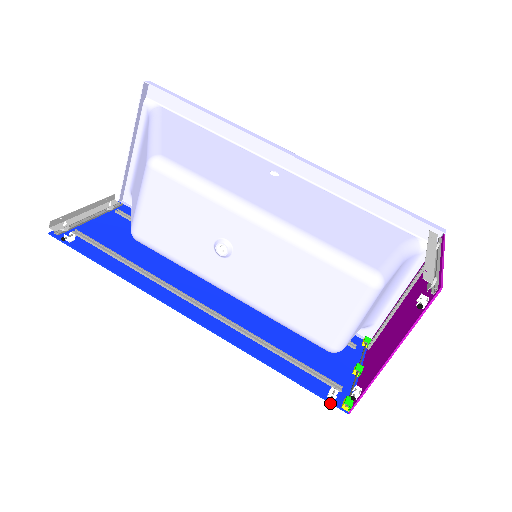
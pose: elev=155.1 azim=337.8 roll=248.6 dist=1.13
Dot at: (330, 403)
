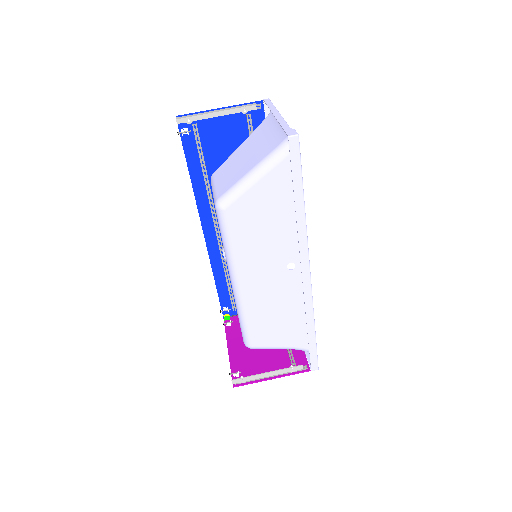
Dot at: occluded
